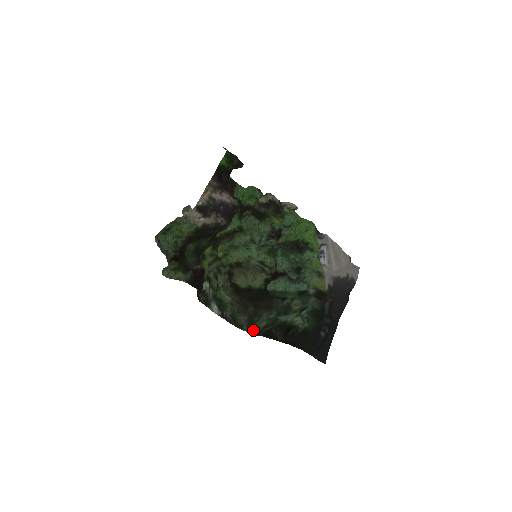
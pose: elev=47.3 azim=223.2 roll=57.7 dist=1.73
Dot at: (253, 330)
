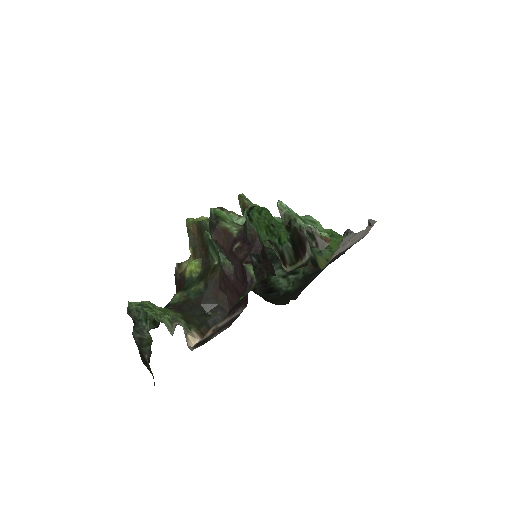
Dot at: occluded
